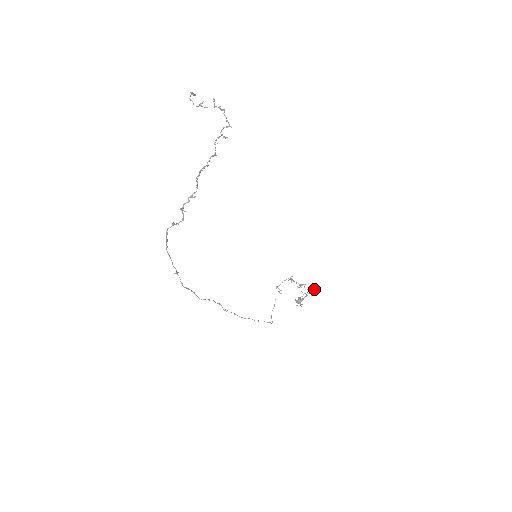
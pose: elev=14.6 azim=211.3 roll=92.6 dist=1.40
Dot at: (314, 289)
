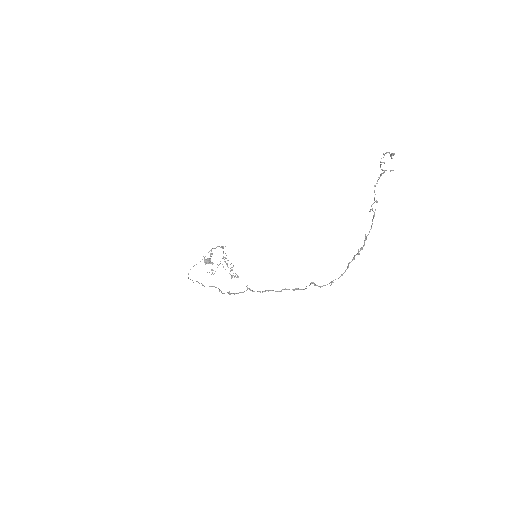
Dot at: occluded
